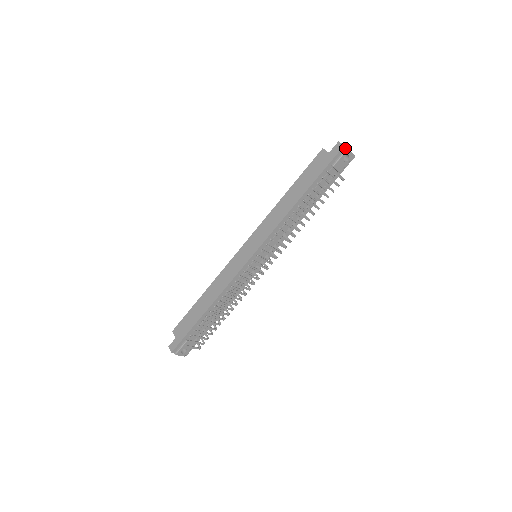
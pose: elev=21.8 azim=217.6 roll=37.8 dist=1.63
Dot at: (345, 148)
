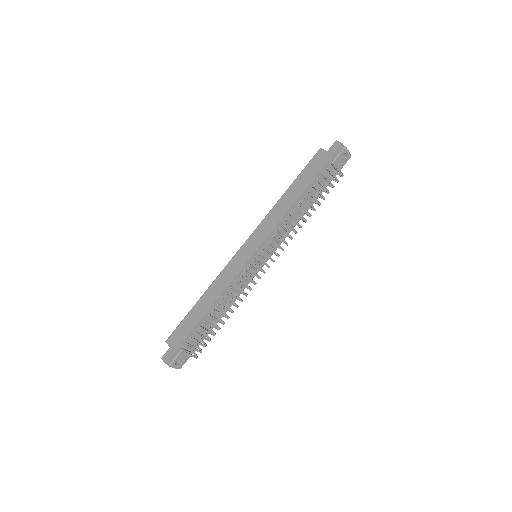
Dot at: (343, 146)
